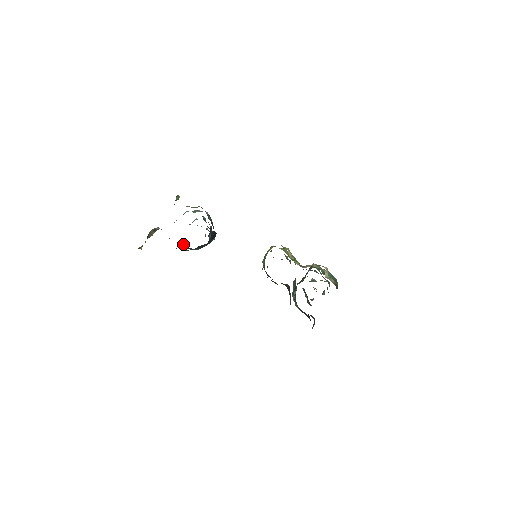
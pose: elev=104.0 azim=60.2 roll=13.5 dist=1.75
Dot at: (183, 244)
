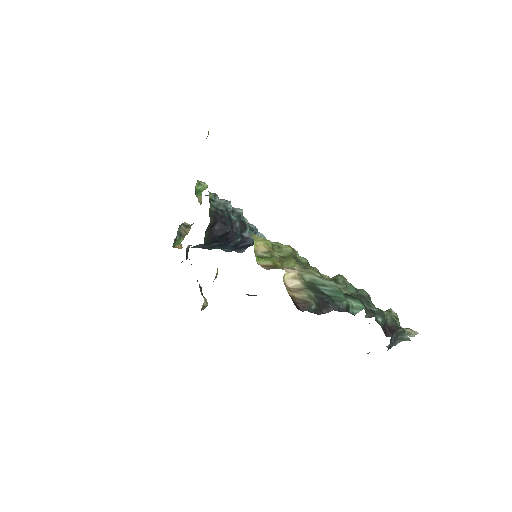
Dot at: occluded
